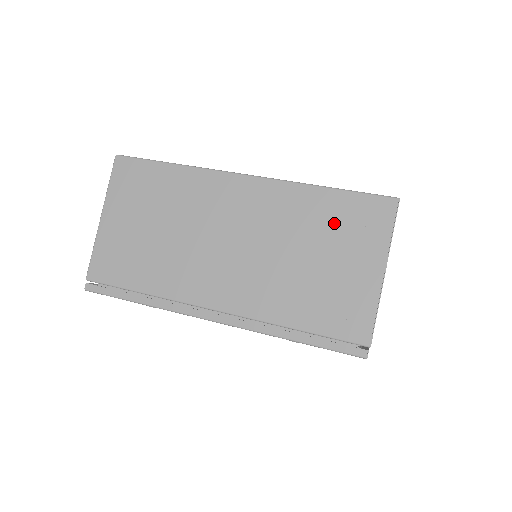
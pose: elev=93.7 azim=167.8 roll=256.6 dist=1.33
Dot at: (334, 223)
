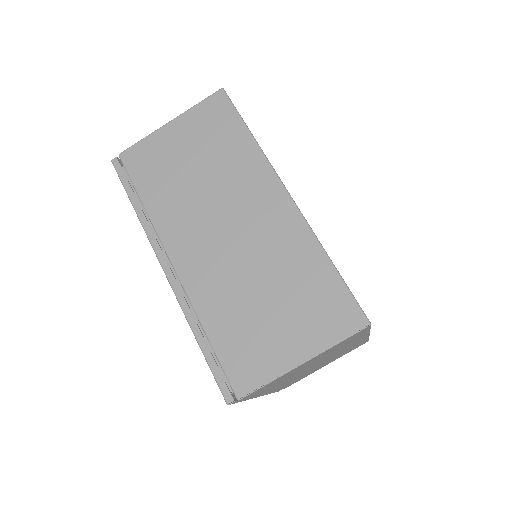
Dot at: (308, 291)
